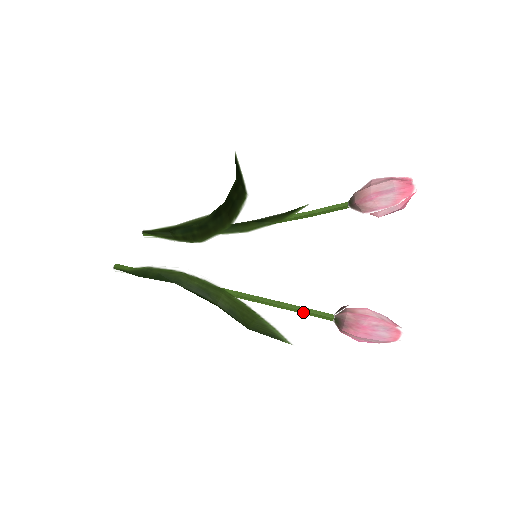
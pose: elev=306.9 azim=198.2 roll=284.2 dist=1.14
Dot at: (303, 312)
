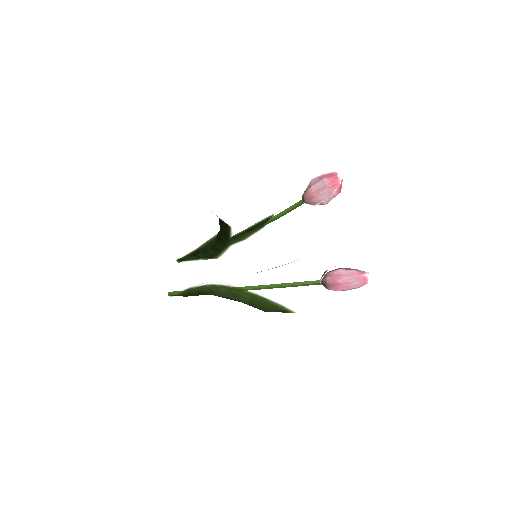
Dot at: (299, 285)
